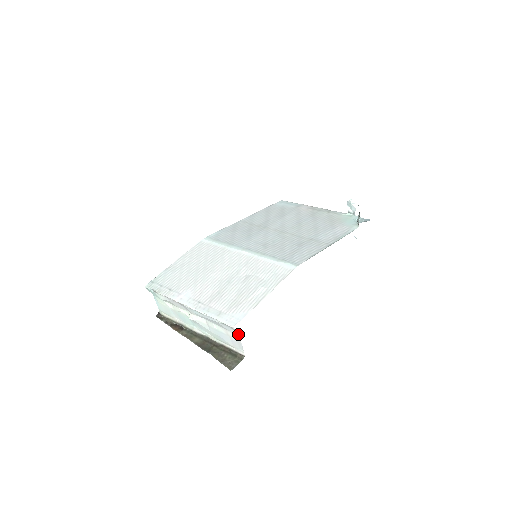
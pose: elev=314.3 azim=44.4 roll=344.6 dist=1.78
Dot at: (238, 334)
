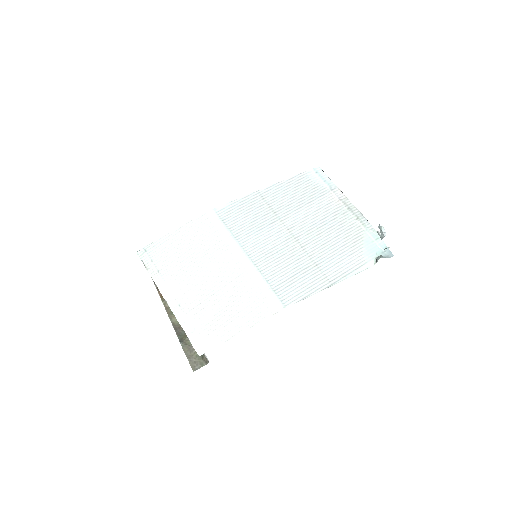
Dot at: occluded
